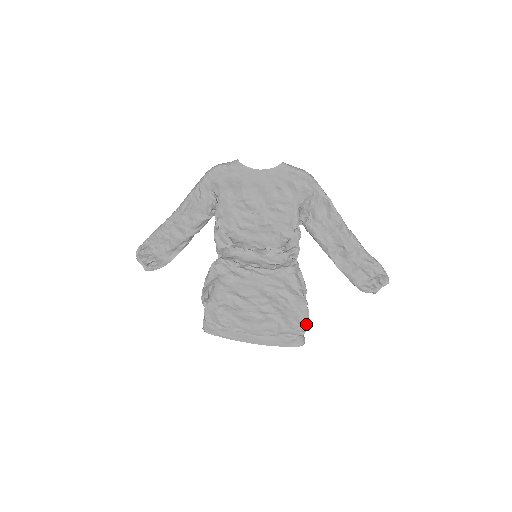
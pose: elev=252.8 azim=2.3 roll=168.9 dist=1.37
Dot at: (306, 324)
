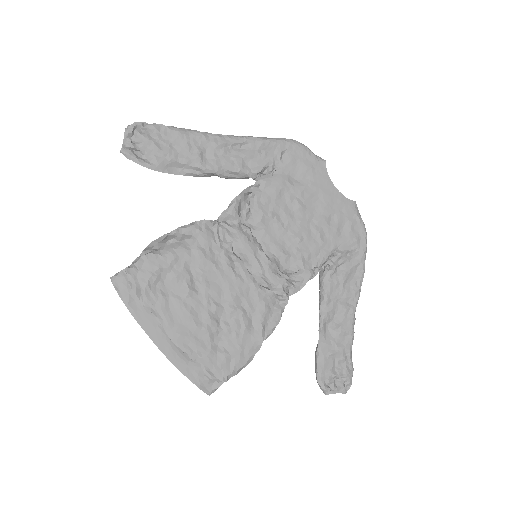
Dot at: (237, 372)
